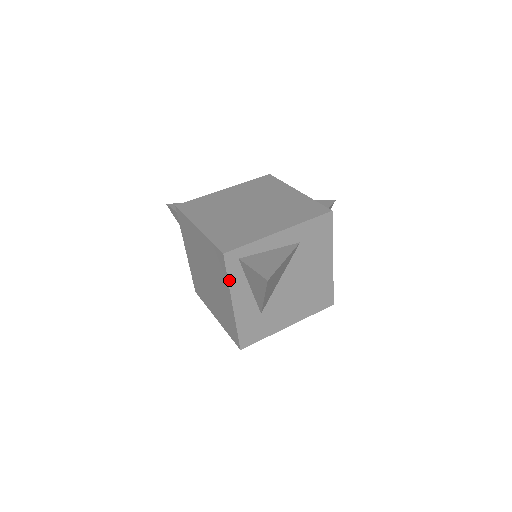
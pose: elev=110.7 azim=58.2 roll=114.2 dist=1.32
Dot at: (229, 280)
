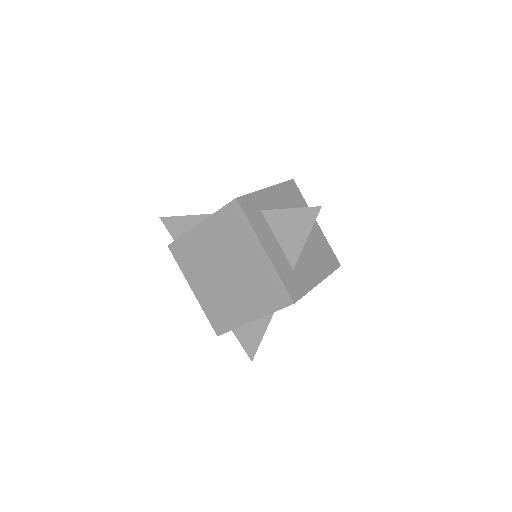
Dot at: occluded
